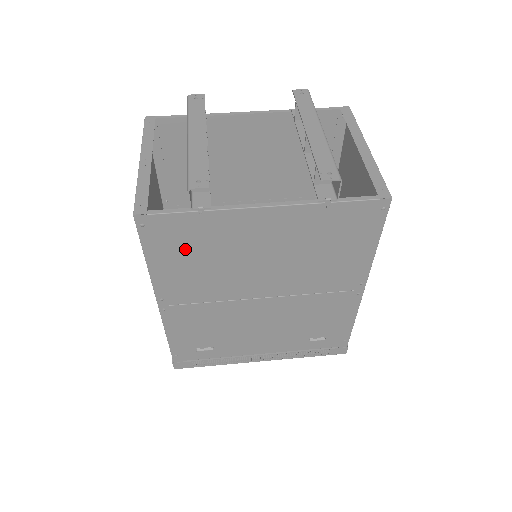
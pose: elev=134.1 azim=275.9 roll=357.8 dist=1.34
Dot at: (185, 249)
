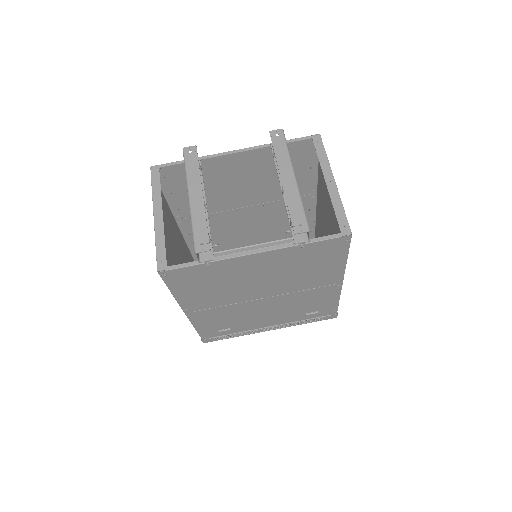
Dot at: (199, 283)
